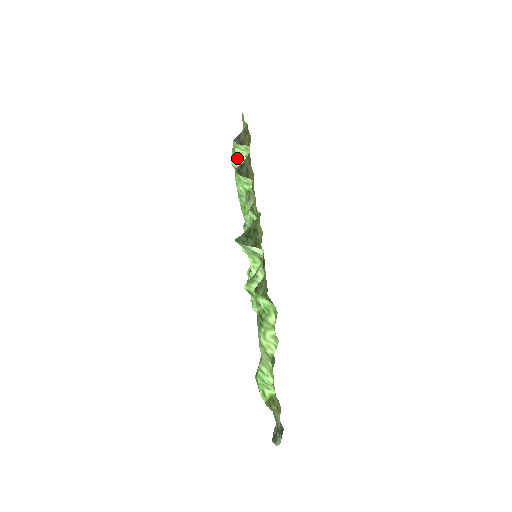
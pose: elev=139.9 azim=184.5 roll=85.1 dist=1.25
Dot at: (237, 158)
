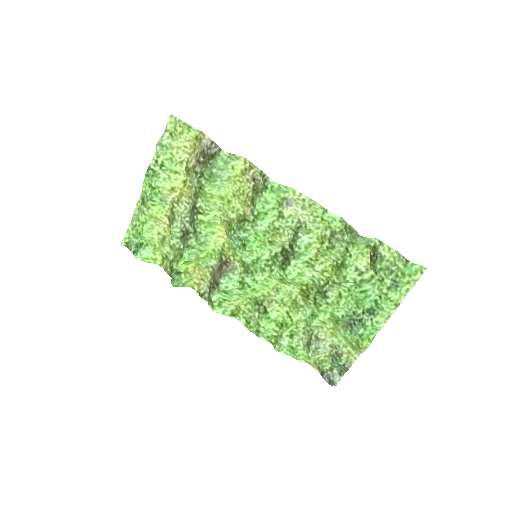
Dot at: (223, 167)
